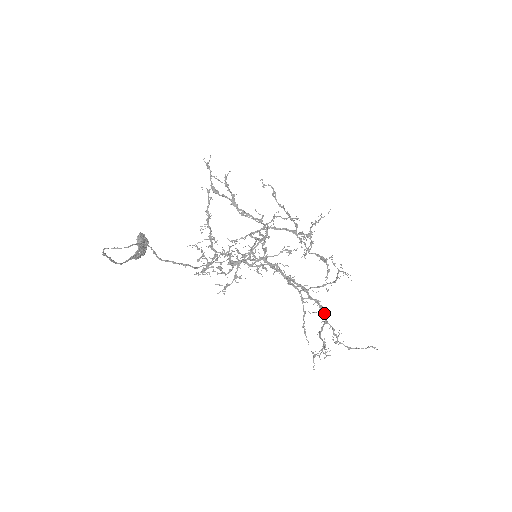
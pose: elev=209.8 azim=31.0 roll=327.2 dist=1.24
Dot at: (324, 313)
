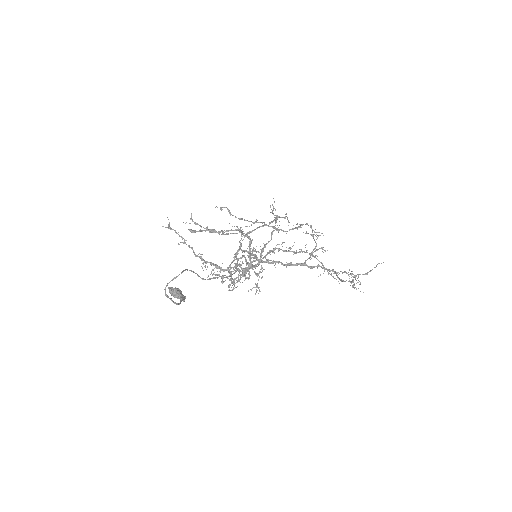
Dot at: (329, 269)
